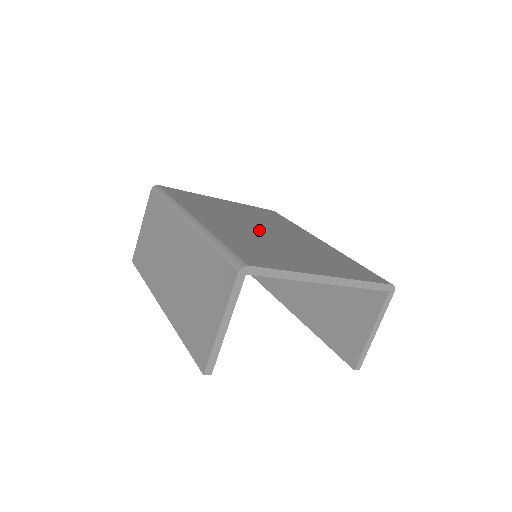
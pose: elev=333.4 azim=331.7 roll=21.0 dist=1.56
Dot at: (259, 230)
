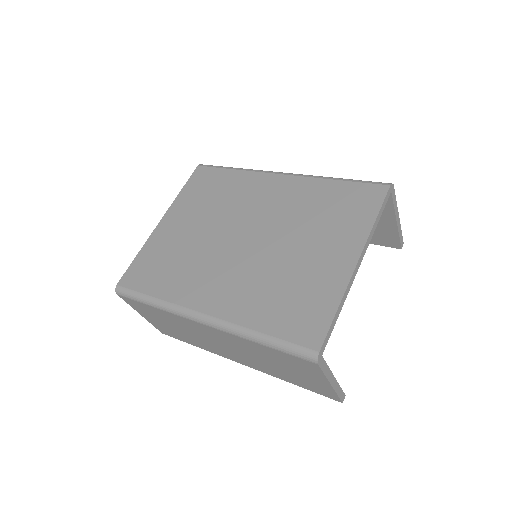
Dot at: (244, 248)
